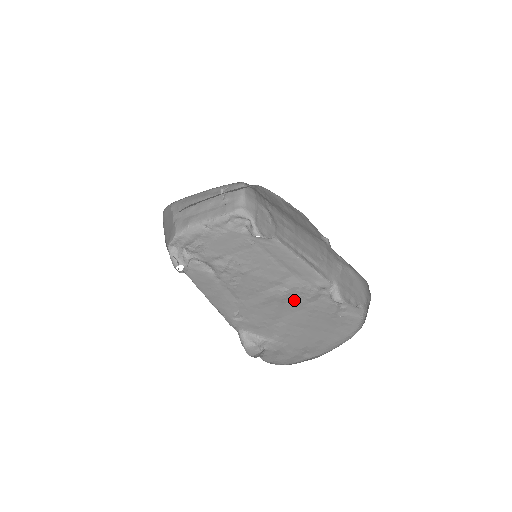
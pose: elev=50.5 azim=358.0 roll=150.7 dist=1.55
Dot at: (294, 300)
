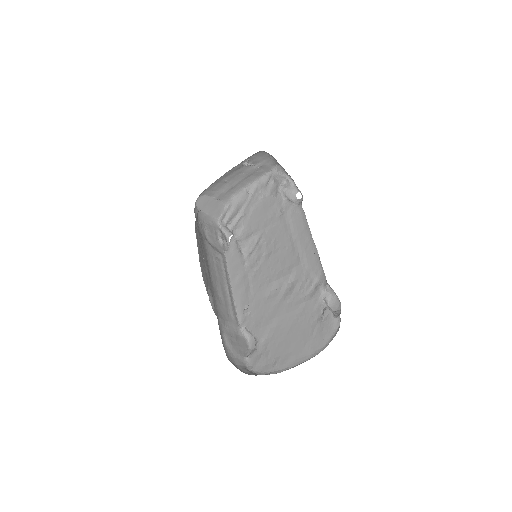
Dot at: (291, 297)
